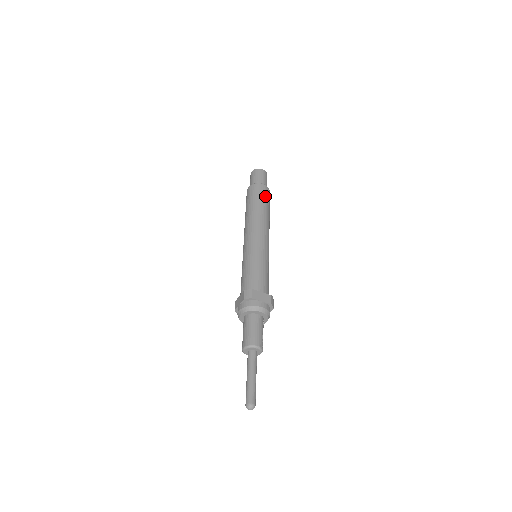
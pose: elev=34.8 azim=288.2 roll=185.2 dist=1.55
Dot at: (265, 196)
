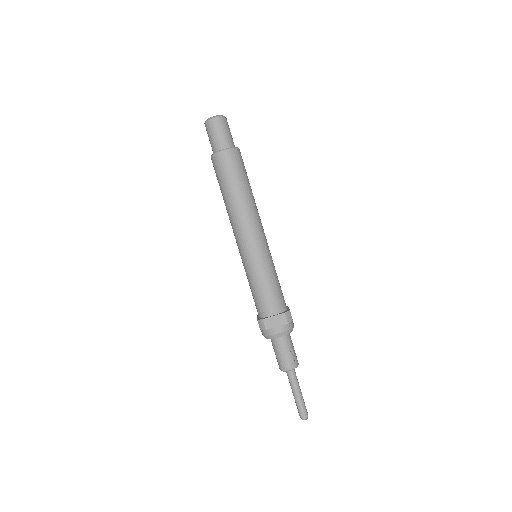
Dot at: (232, 170)
